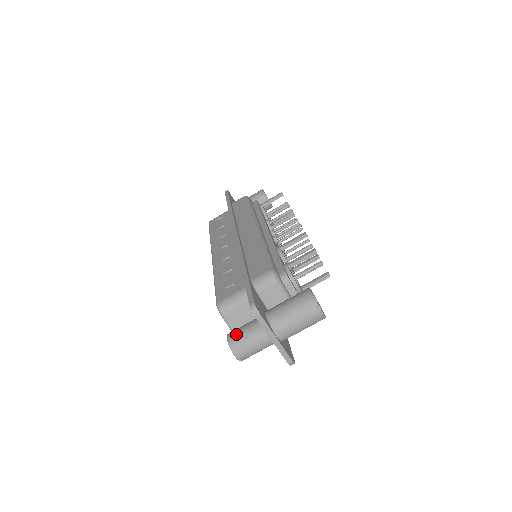
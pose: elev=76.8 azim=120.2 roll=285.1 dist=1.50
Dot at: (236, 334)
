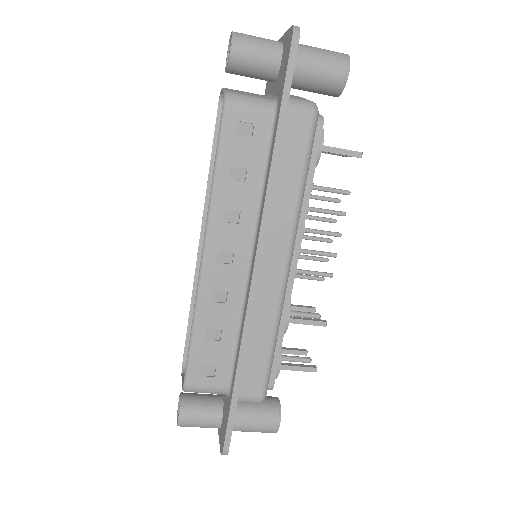
Dot at: (190, 422)
